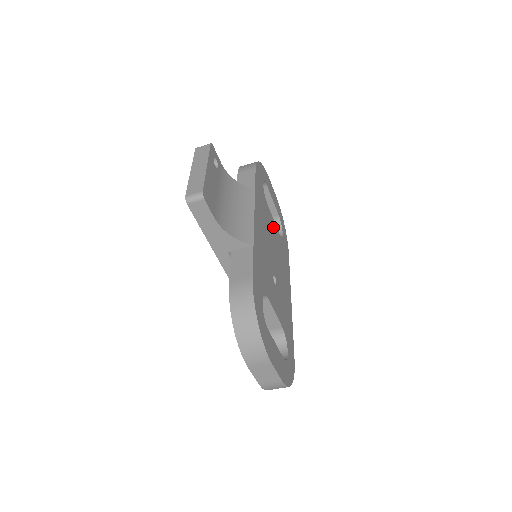
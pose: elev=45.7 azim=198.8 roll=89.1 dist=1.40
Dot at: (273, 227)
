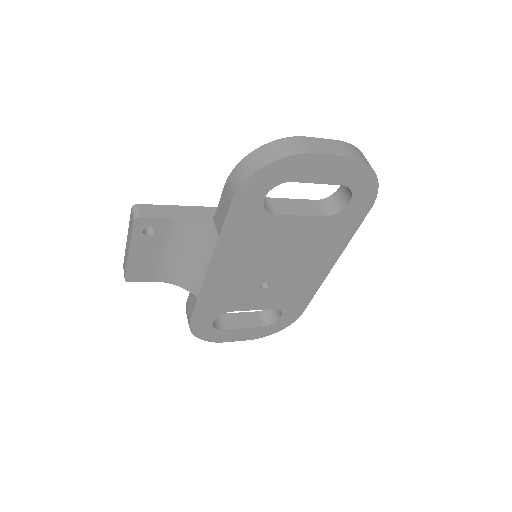
Dot at: (293, 228)
